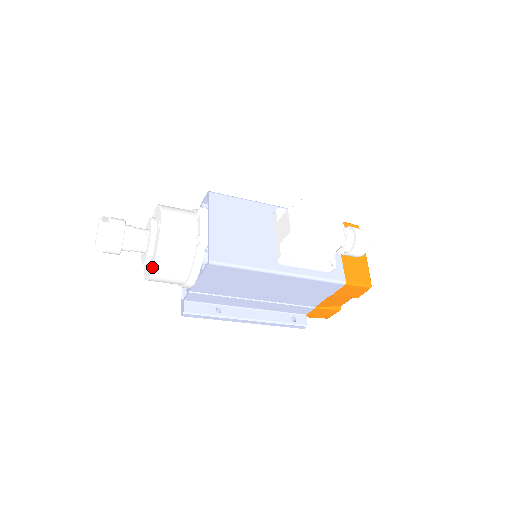
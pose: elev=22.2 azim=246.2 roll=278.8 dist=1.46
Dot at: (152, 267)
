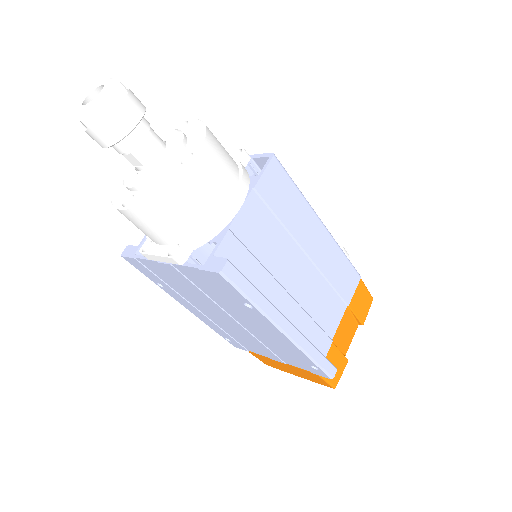
Dot at: (201, 142)
